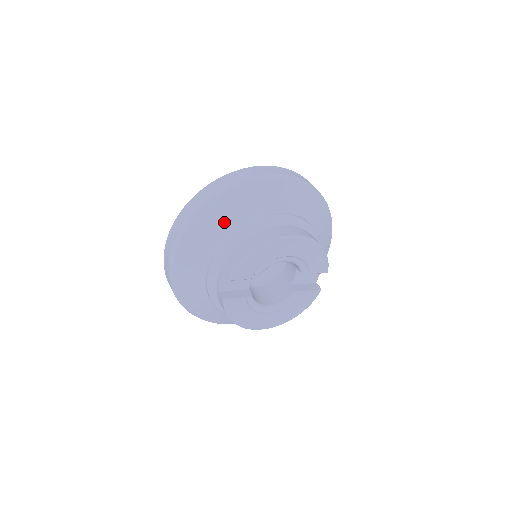
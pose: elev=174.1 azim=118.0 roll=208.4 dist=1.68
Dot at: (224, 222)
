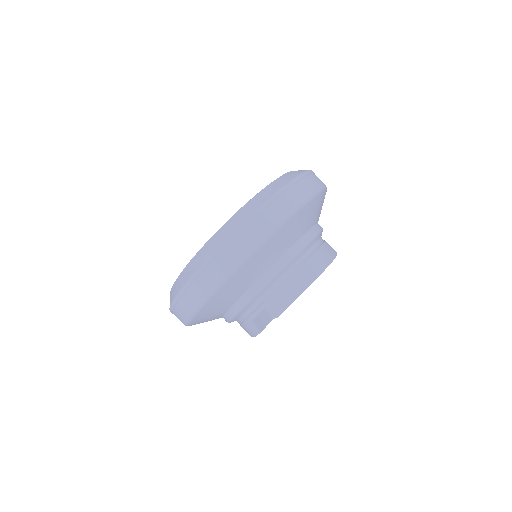
Dot at: (270, 258)
